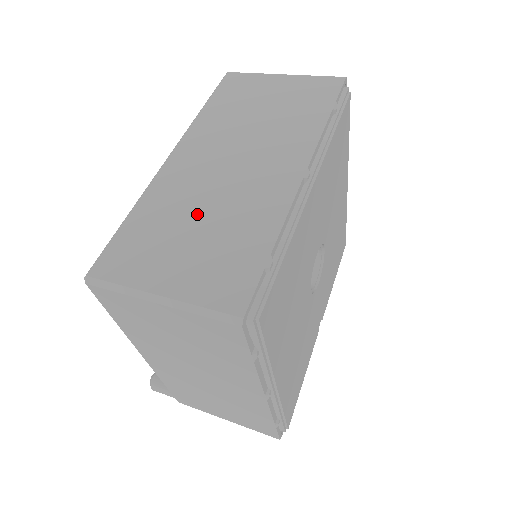
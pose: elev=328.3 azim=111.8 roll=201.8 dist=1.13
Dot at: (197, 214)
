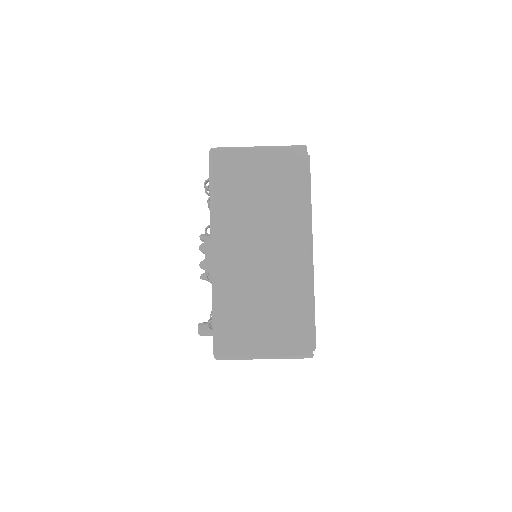
Dot at: (259, 299)
